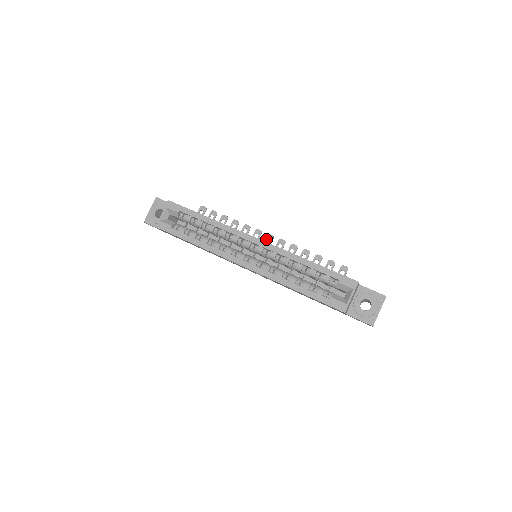
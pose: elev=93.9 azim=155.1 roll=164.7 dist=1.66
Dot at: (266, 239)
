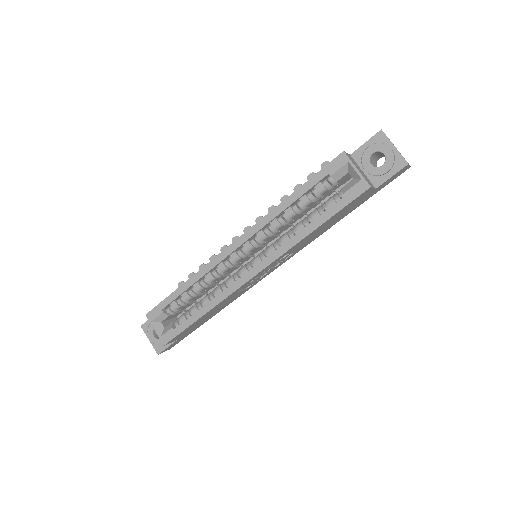
Dot at: occluded
